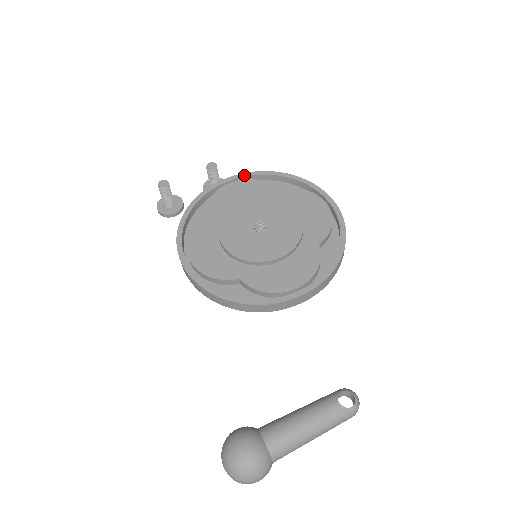
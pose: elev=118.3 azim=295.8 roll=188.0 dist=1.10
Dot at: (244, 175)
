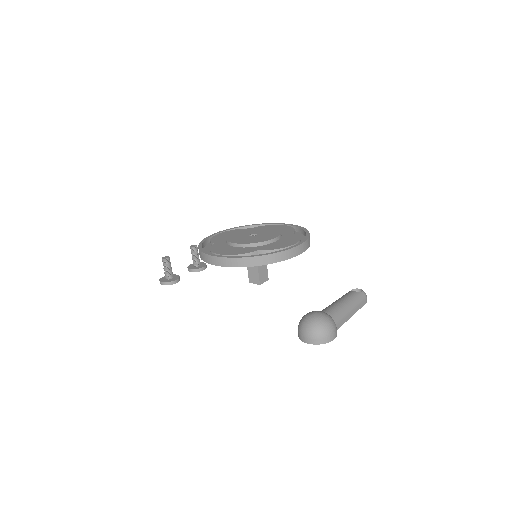
Dot at: (224, 230)
